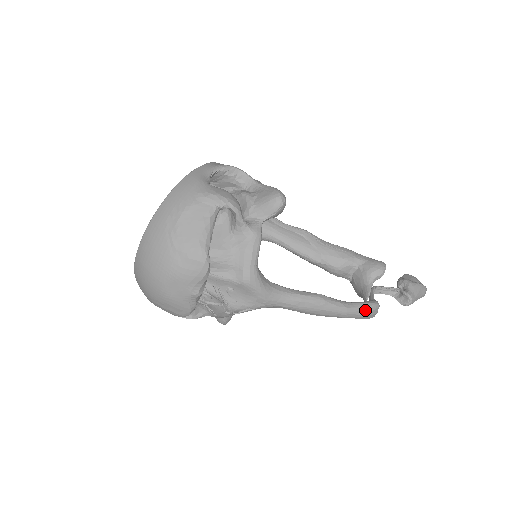
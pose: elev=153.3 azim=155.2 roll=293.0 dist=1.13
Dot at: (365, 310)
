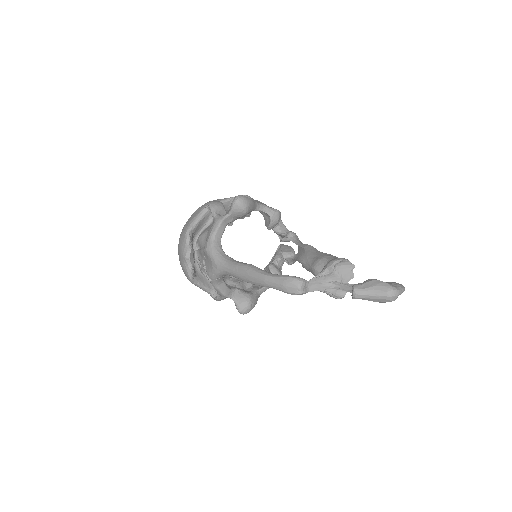
Dot at: (281, 280)
